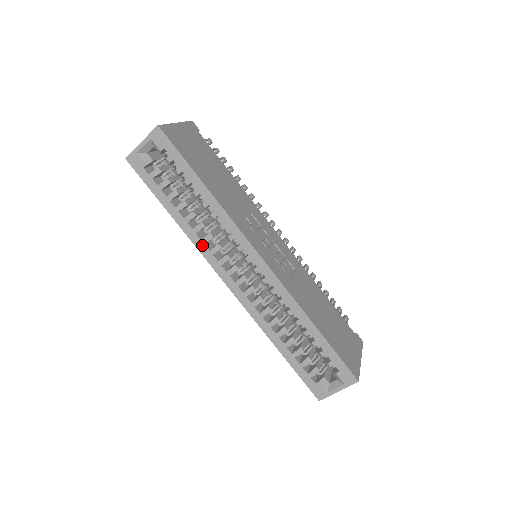
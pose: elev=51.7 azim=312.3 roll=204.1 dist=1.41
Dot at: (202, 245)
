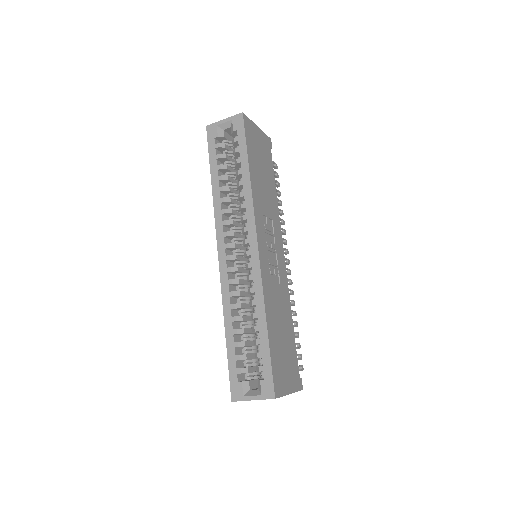
Dot at: (220, 214)
